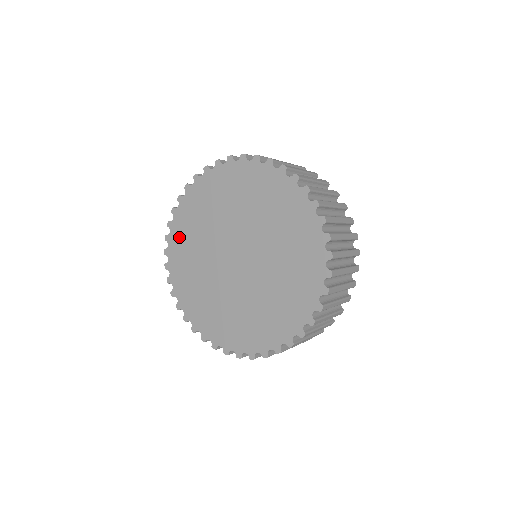
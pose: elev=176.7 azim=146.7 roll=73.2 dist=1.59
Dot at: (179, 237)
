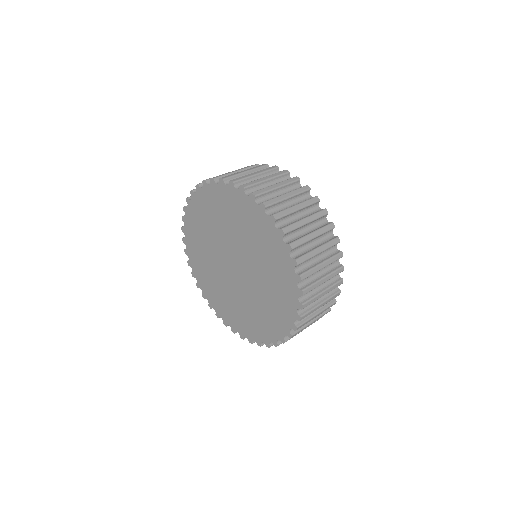
Dot at: (191, 233)
